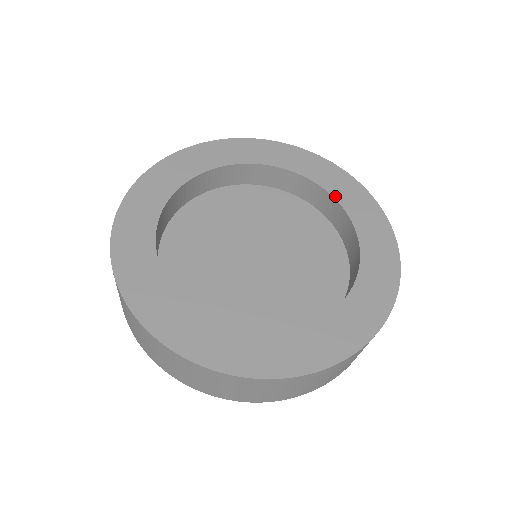
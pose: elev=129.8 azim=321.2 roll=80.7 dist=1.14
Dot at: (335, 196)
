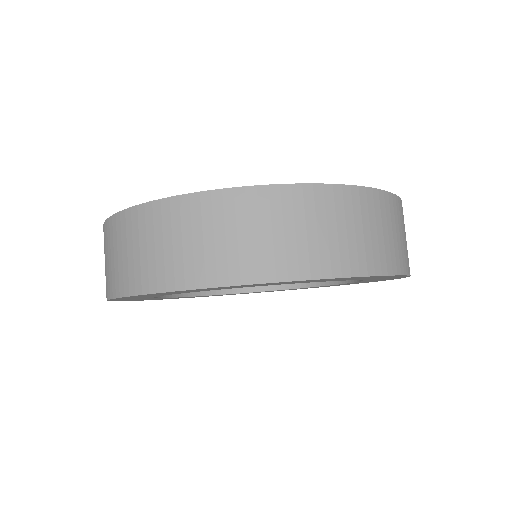
Dot at: occluded
